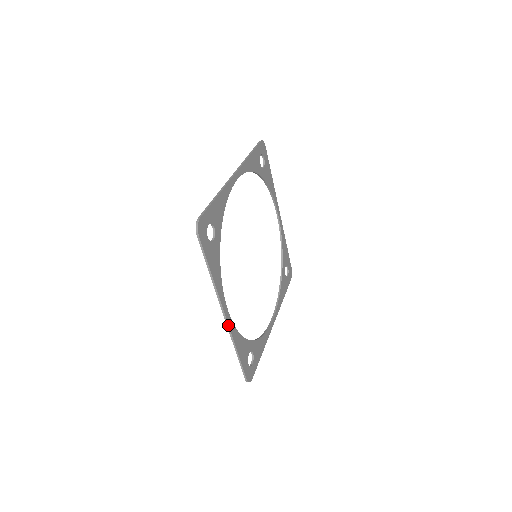
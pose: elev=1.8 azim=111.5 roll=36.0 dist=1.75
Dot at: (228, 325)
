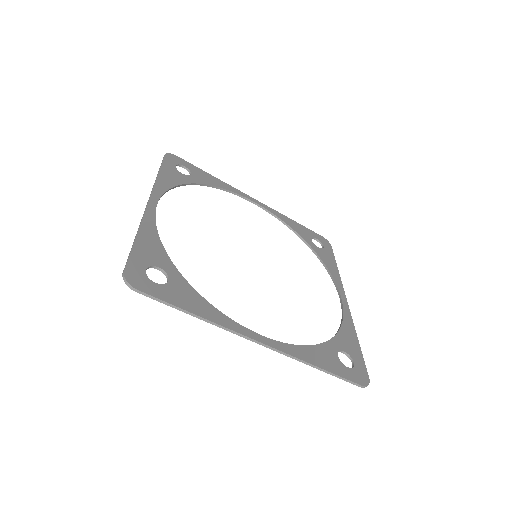
Dot at: (146, 209)
